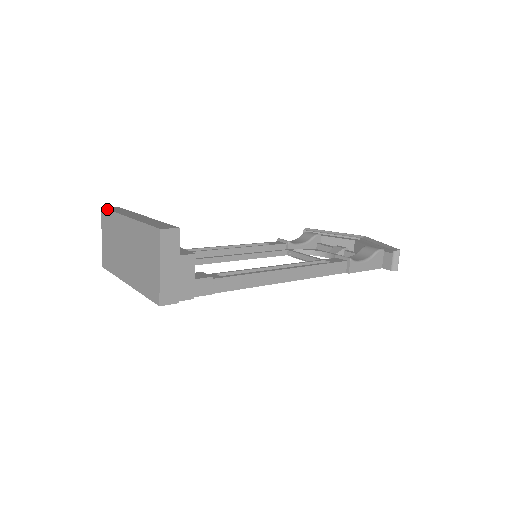
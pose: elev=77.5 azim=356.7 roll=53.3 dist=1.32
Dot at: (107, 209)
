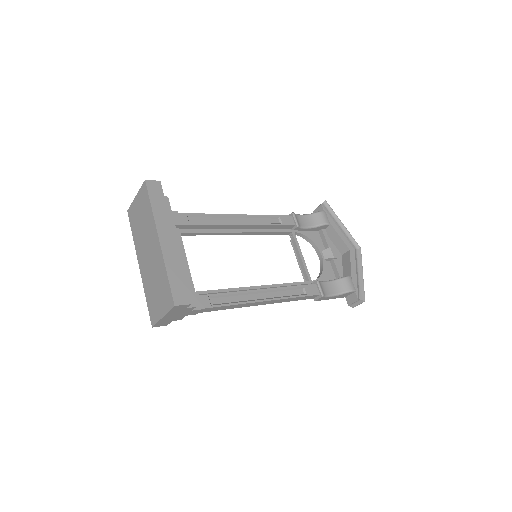
Dot at: (148, 195)
